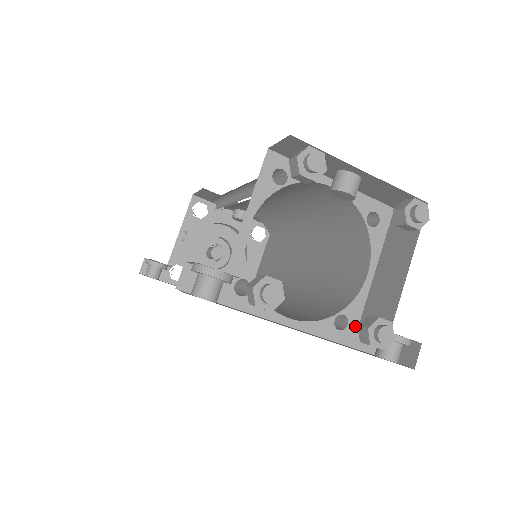
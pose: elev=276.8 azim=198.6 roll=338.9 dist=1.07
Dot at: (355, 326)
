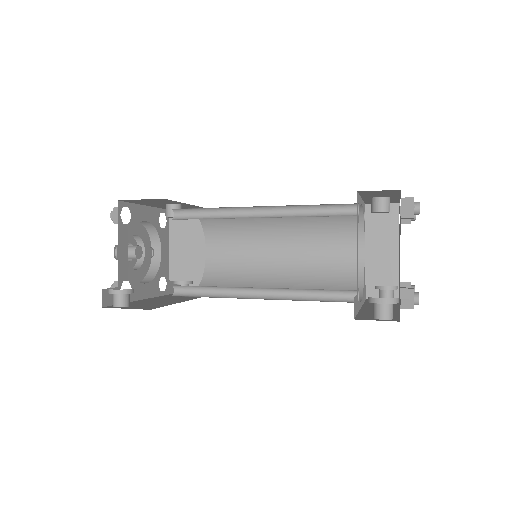
Dot at: occluded
